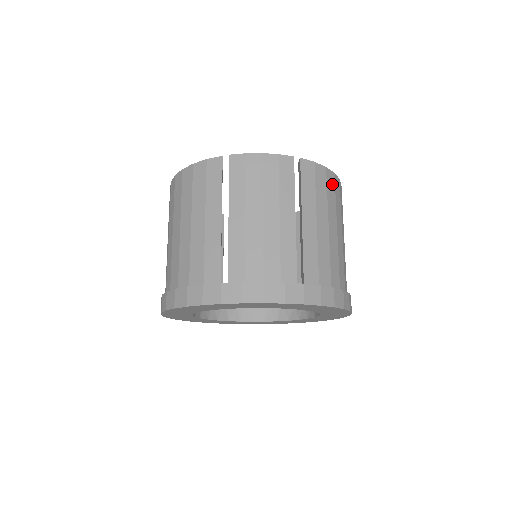
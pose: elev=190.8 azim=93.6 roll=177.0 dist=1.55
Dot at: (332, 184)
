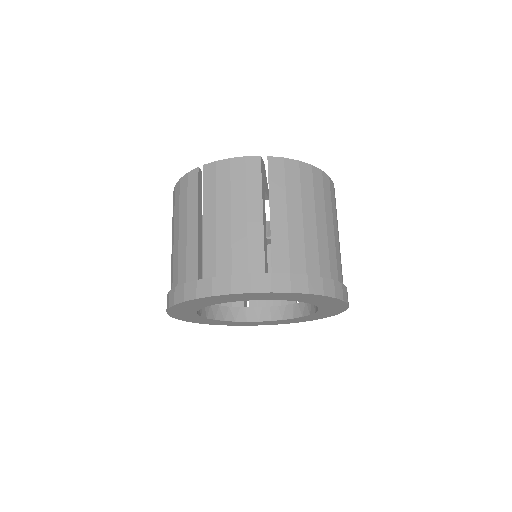
Dot at: (308, 176)
